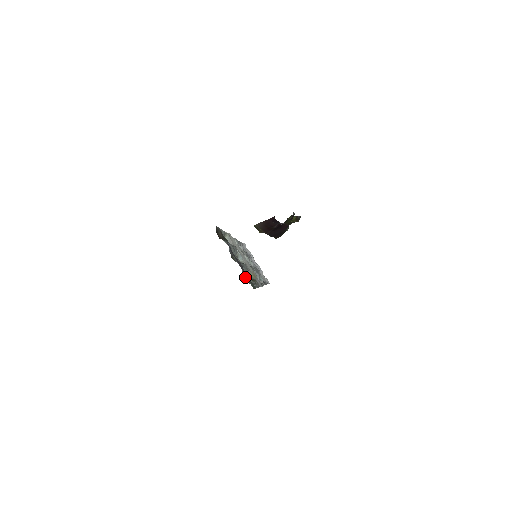
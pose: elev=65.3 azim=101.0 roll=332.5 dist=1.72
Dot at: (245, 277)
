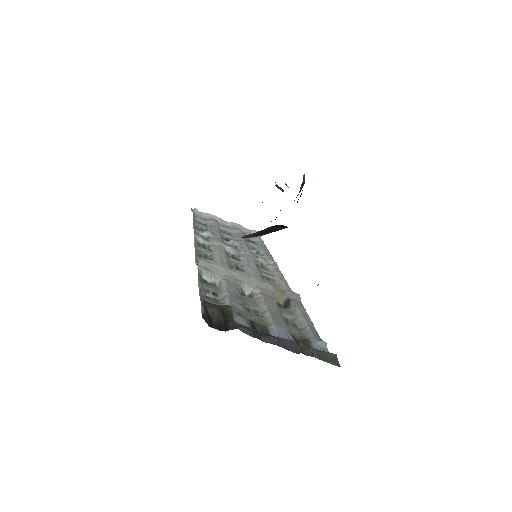
Dot at: (295, 336)
